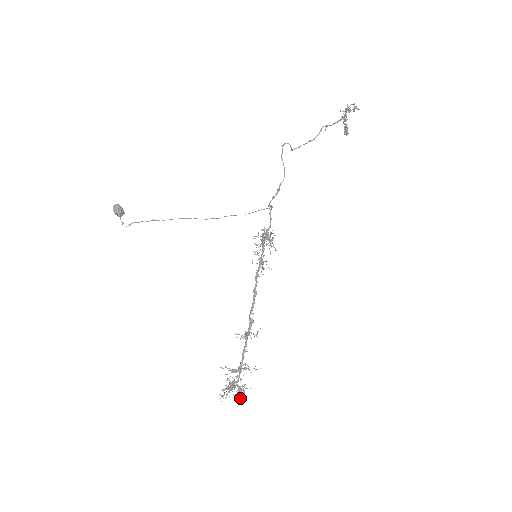
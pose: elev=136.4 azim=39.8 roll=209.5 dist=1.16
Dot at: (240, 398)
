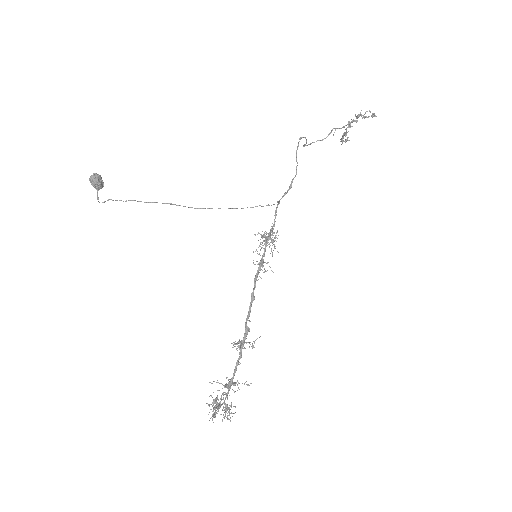
Dot at: (228, 418)
